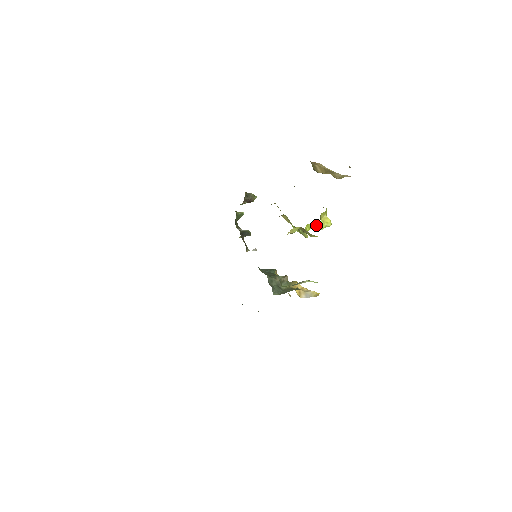
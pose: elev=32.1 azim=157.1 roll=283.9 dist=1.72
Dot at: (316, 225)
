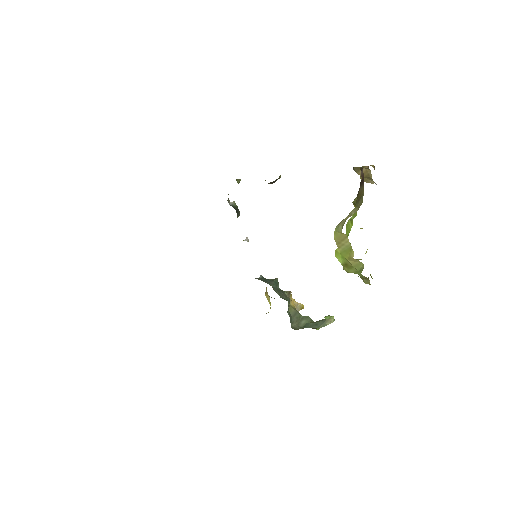
Dot at: (360, 259)
